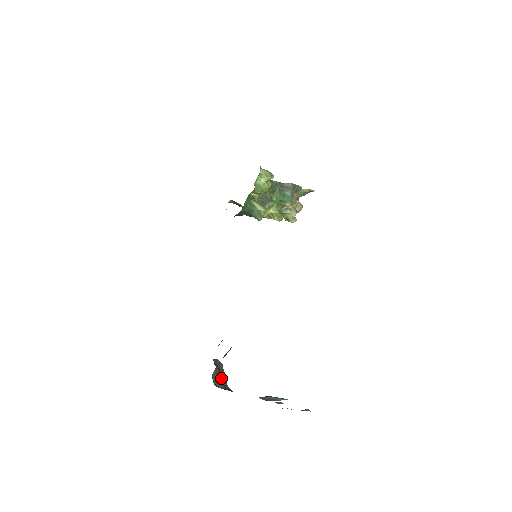
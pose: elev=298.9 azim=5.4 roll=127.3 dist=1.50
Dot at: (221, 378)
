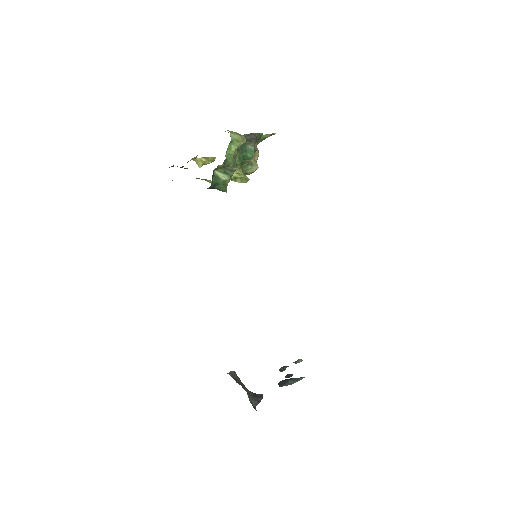
Dot at: (248, 392)
